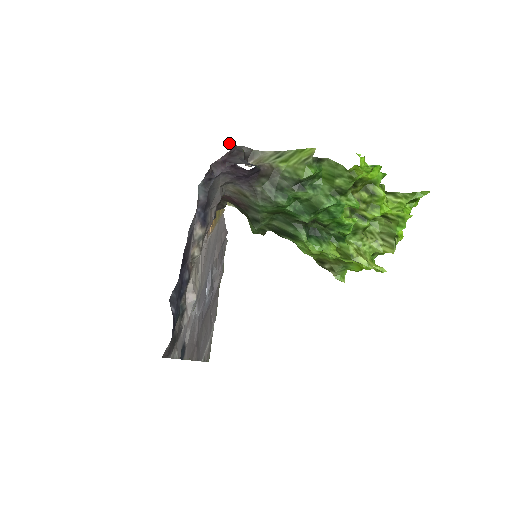
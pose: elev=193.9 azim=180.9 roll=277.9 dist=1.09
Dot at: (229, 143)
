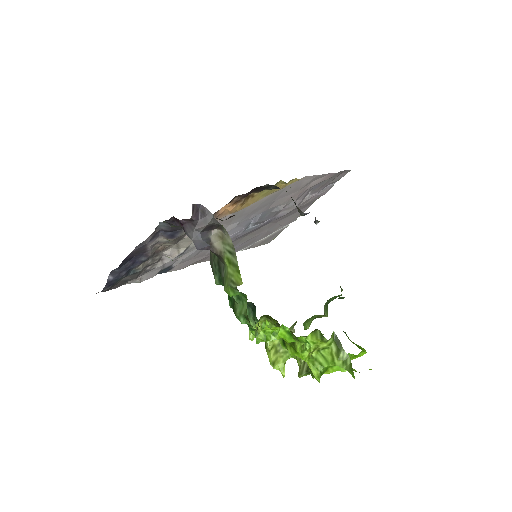
Dot at: (201, 208)
